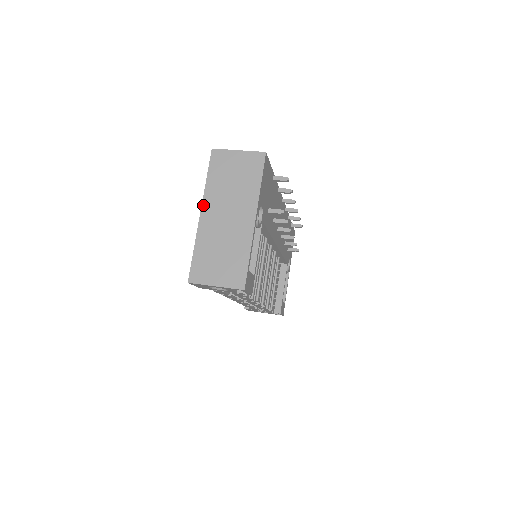
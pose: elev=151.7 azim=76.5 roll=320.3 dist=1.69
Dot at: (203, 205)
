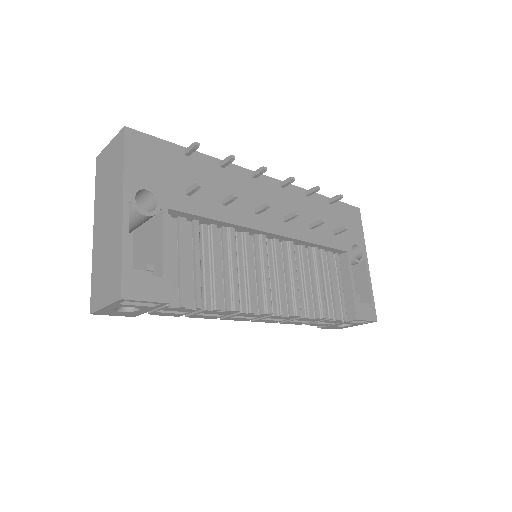
Dot at: (94, 220)
